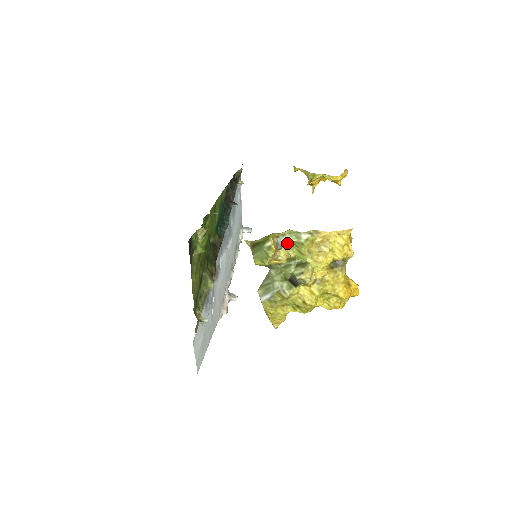
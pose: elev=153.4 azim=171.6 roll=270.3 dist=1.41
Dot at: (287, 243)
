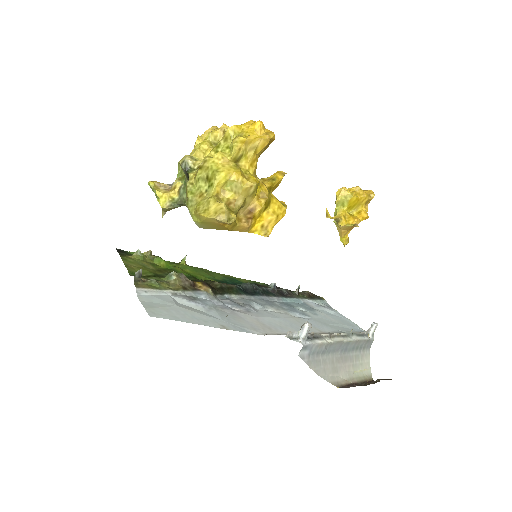
Dot at: occluded
